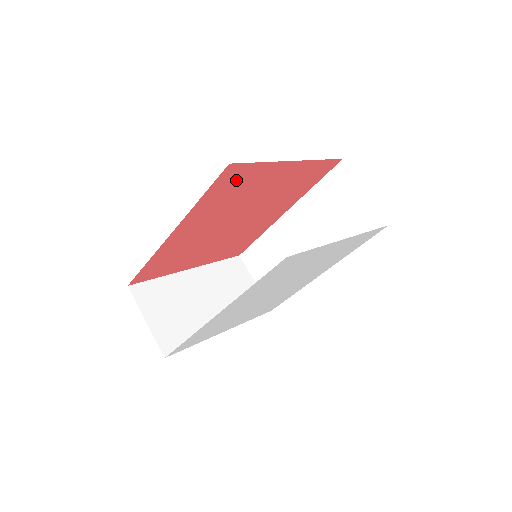
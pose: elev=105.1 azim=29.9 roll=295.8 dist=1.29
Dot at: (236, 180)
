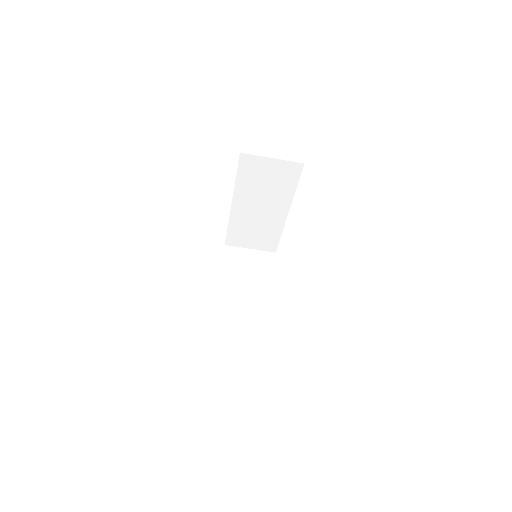
Dot at: occluded
